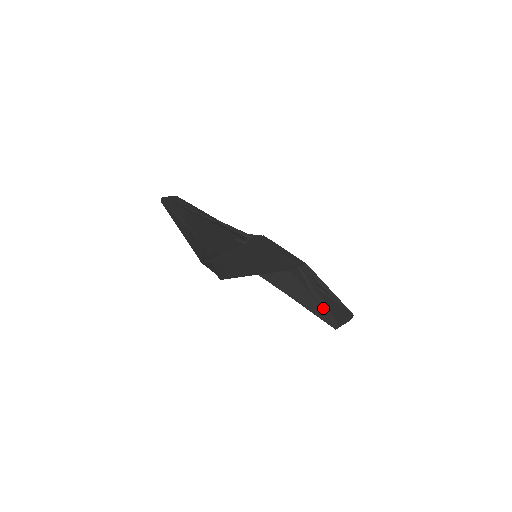
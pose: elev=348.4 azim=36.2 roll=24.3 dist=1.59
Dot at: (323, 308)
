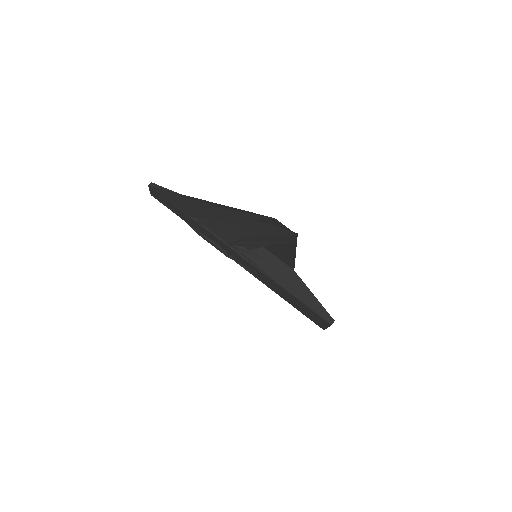
Dot at: occluded
